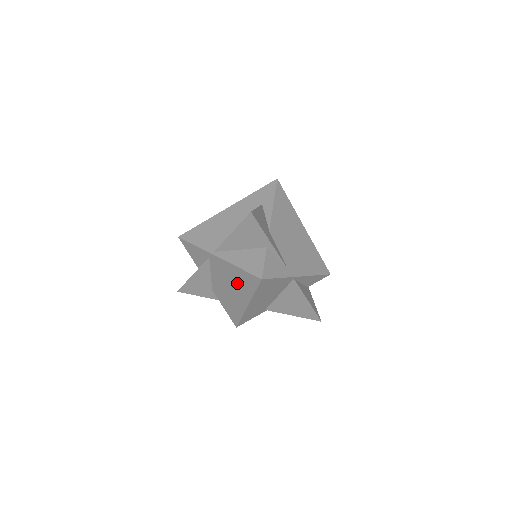
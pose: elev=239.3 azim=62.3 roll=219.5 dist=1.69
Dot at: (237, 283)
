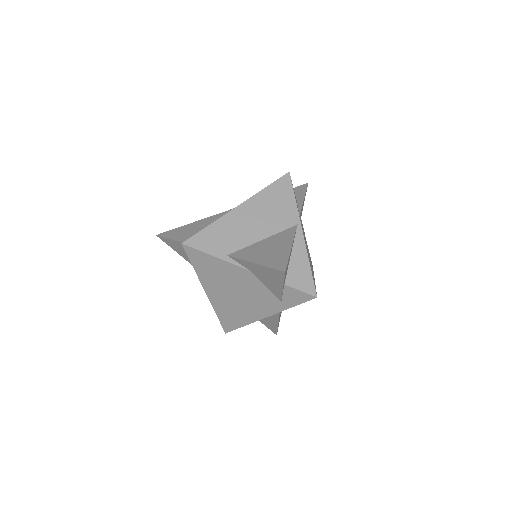
Dot at: occluded
